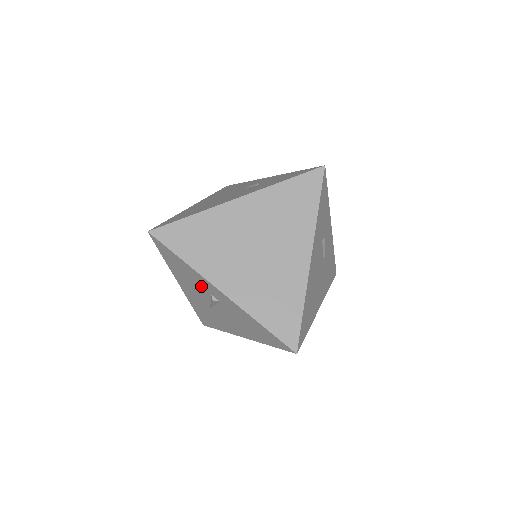
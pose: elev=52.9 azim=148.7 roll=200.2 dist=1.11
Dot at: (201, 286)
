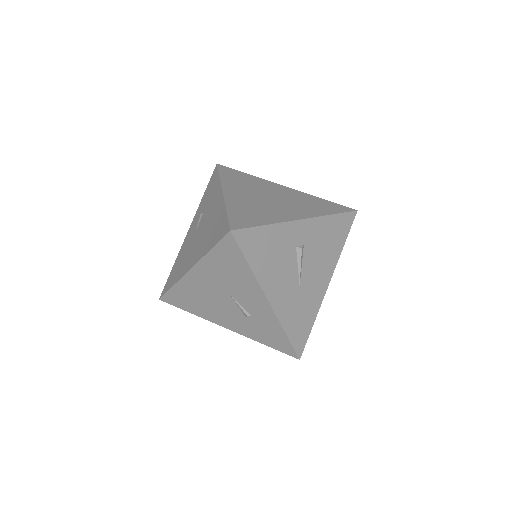
Dot at: (287, 248)
